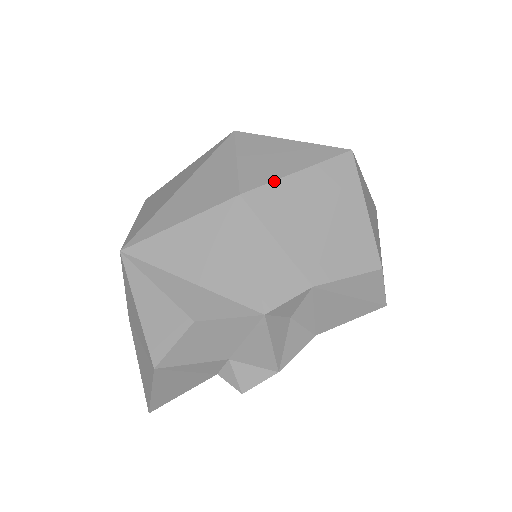
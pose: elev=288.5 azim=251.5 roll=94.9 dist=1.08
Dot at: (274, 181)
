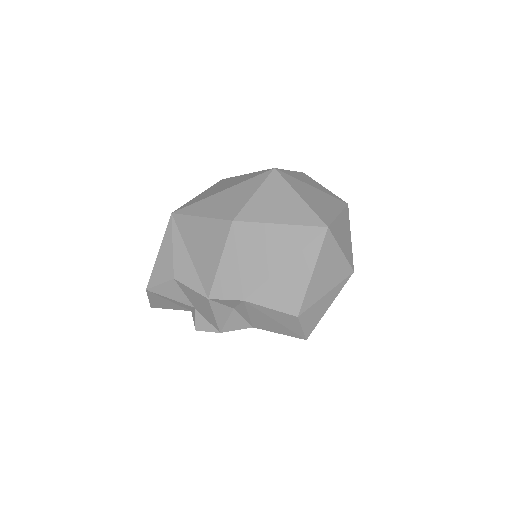
Dot at: (259, 223)
